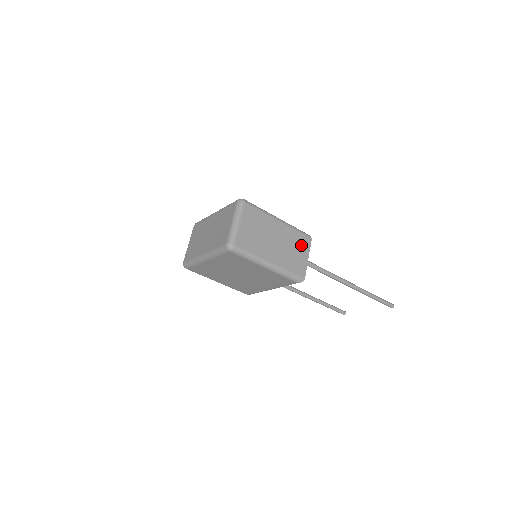
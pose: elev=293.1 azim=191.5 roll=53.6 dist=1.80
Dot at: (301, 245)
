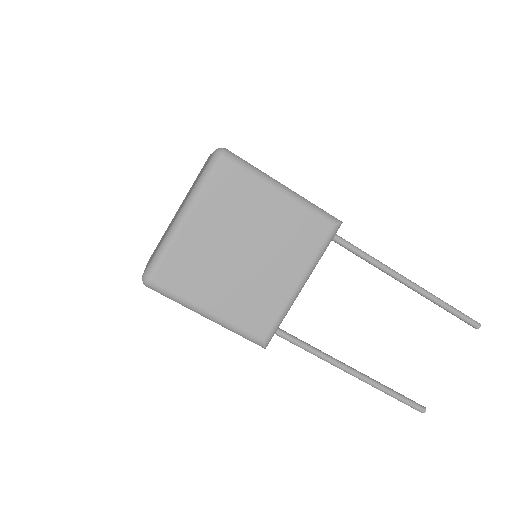
Dot at: occluded
